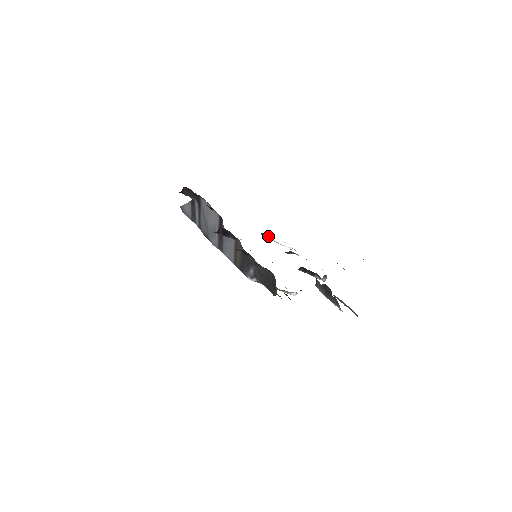
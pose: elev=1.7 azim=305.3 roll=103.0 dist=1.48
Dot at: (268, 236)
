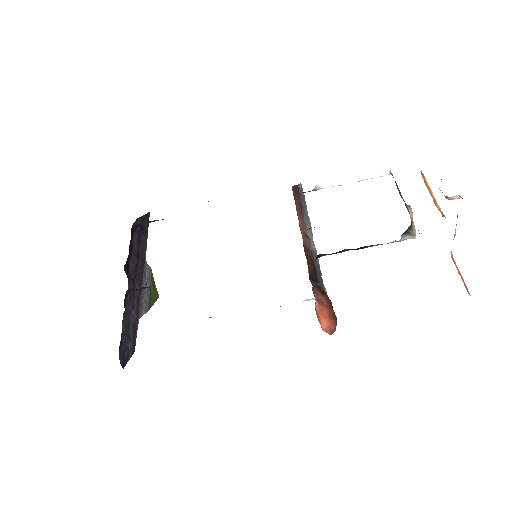
Dot at: (315, 189)
